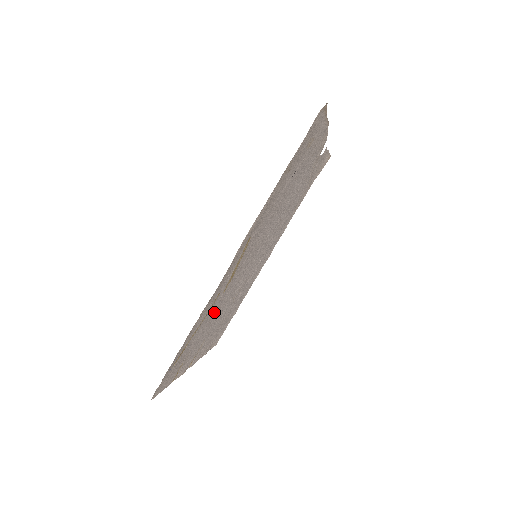
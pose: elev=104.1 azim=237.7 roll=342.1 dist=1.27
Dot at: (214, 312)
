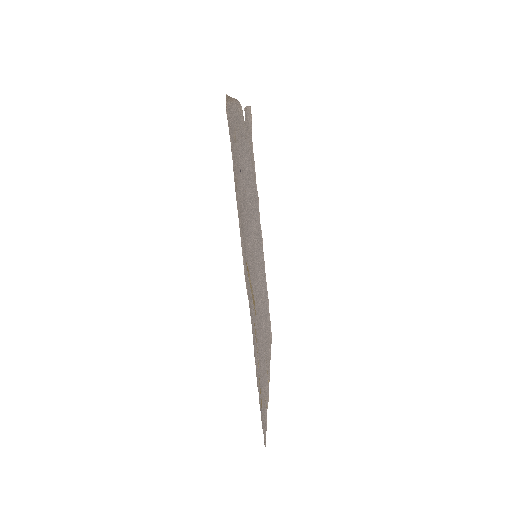
Dot at: (259, 336)
